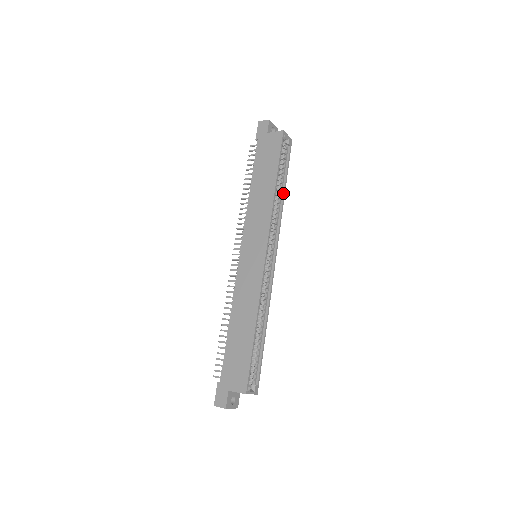
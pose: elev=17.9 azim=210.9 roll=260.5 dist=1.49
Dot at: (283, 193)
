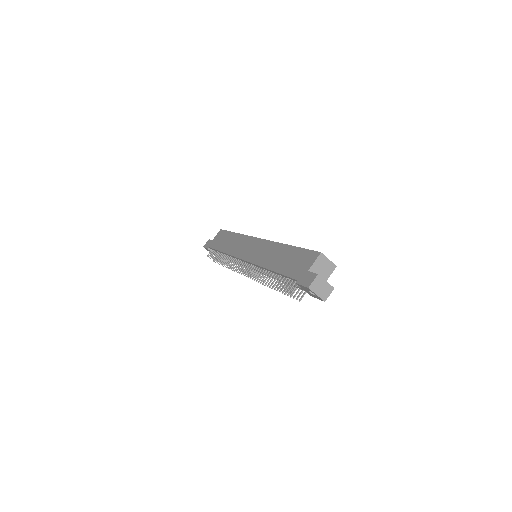
Dot at: occluded
